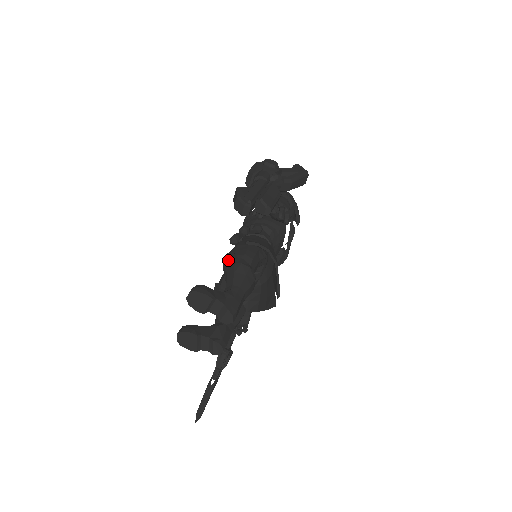
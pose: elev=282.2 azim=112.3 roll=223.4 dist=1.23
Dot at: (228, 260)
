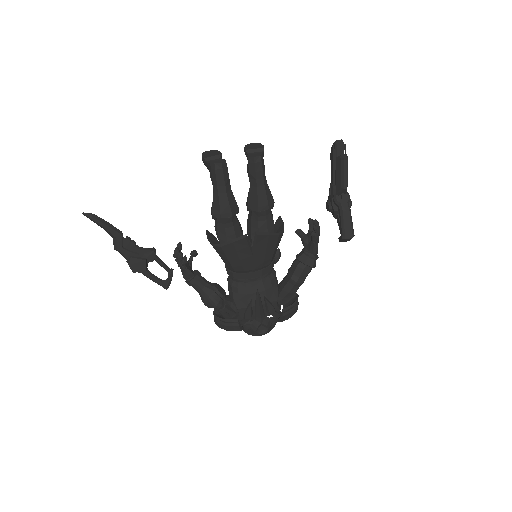
Dot at: occluded
